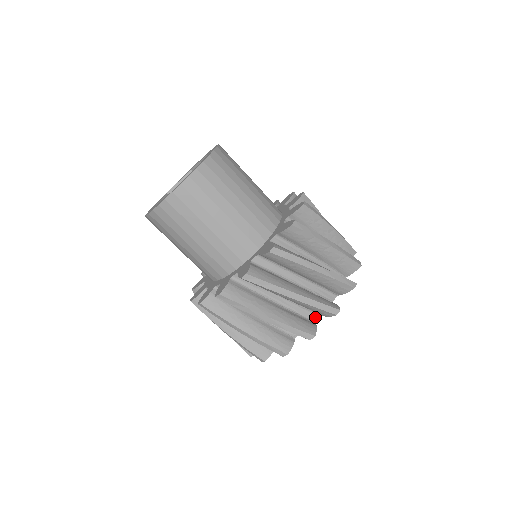
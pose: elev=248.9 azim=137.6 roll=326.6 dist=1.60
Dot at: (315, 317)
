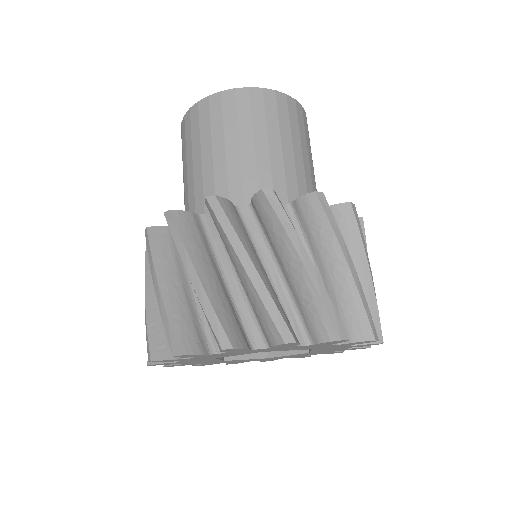
Dot at: (300, 339)
